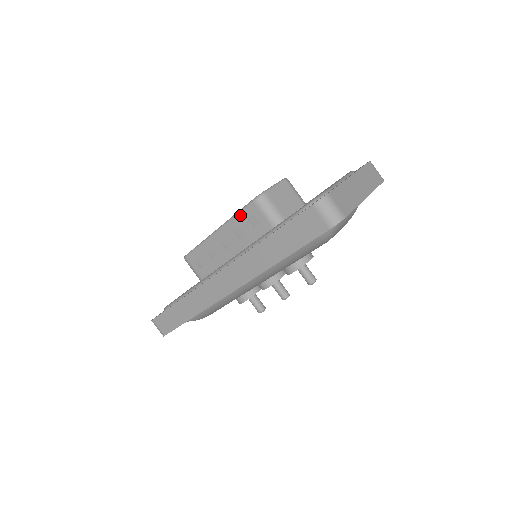
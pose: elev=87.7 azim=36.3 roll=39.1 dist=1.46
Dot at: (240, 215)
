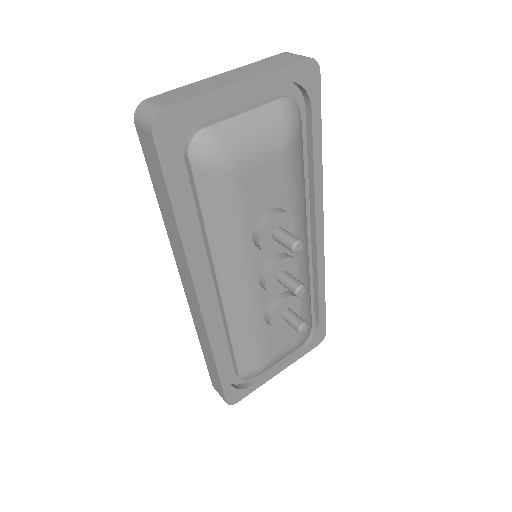
Dot at: occluded
